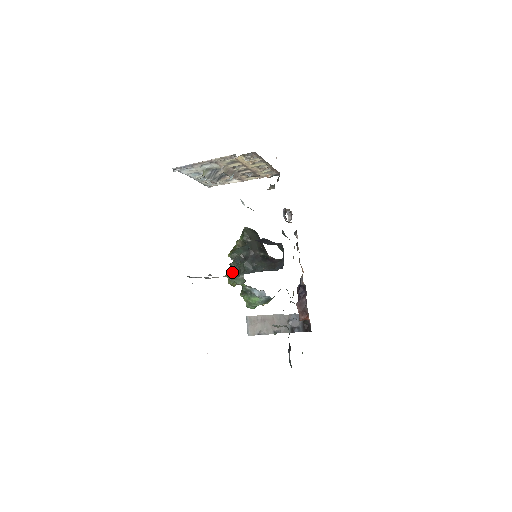
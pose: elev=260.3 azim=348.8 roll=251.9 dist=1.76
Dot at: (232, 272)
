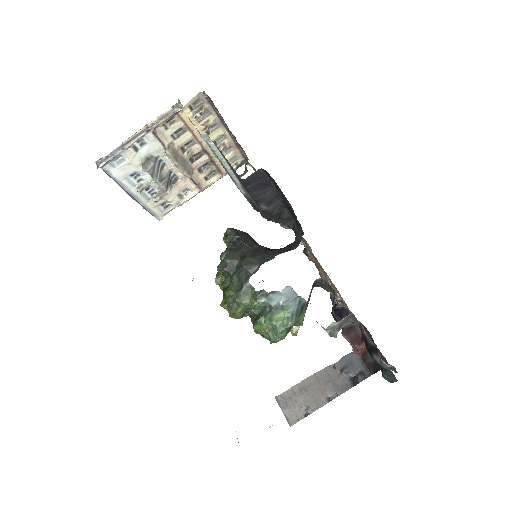
Dot at: (229, 292)
